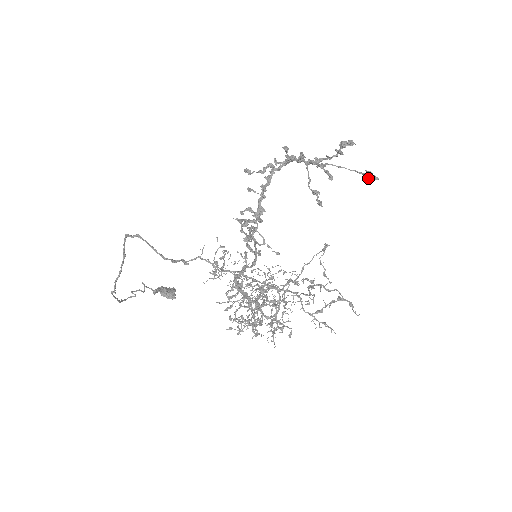
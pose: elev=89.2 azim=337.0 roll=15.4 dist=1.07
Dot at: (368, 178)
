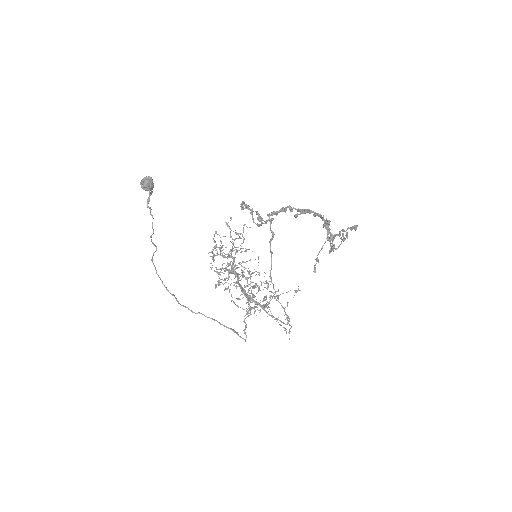
Dot at: (341, 239)
